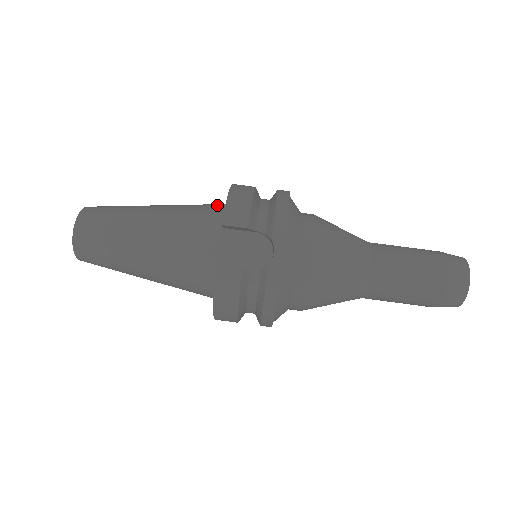
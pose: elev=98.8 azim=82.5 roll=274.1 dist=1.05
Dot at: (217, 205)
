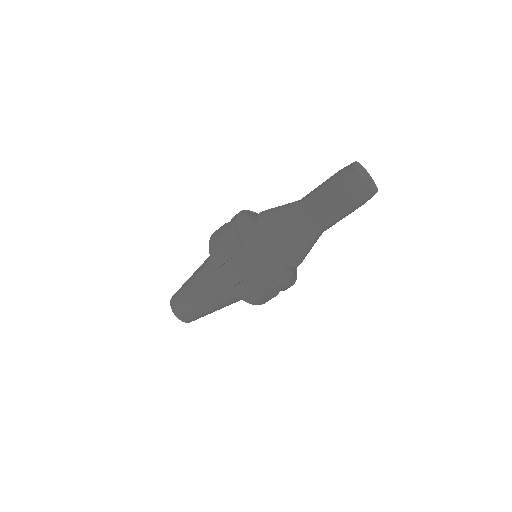
Dot at: occluded
